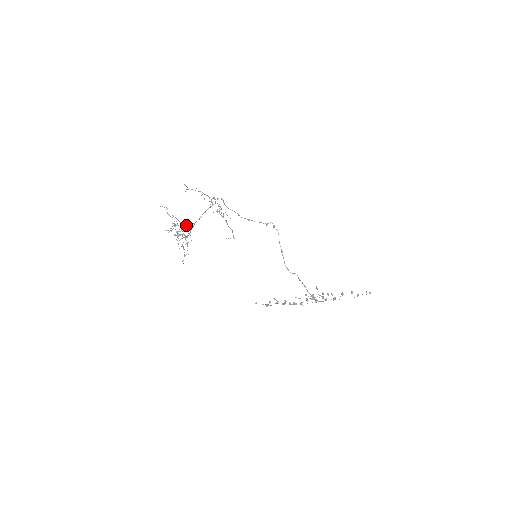
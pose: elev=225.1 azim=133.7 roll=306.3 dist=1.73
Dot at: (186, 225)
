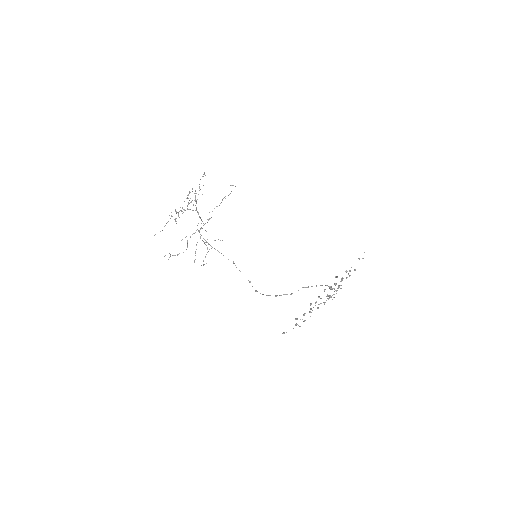
Dot at: (189, 209)
